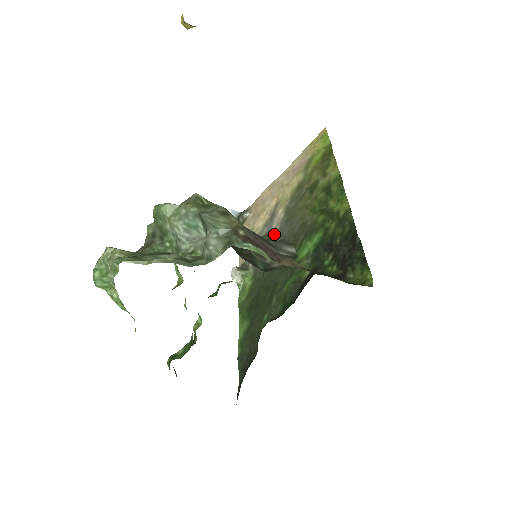
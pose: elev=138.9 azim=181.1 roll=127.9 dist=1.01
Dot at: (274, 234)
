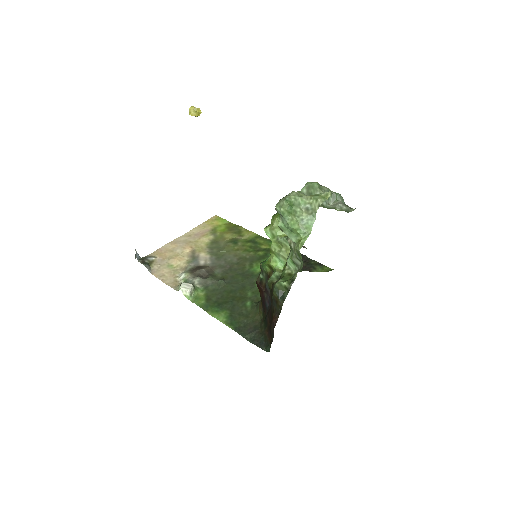
Dot at: (207, 266)
